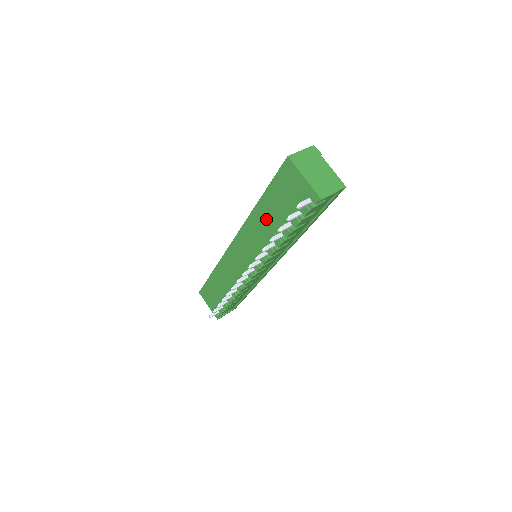
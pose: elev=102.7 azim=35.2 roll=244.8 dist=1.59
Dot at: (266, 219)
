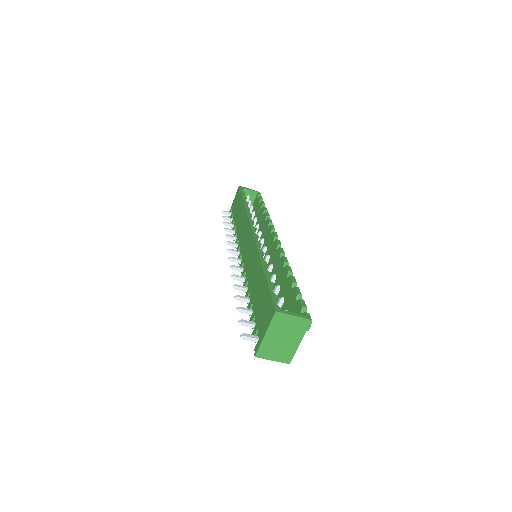
Dot at: (255, 280)
